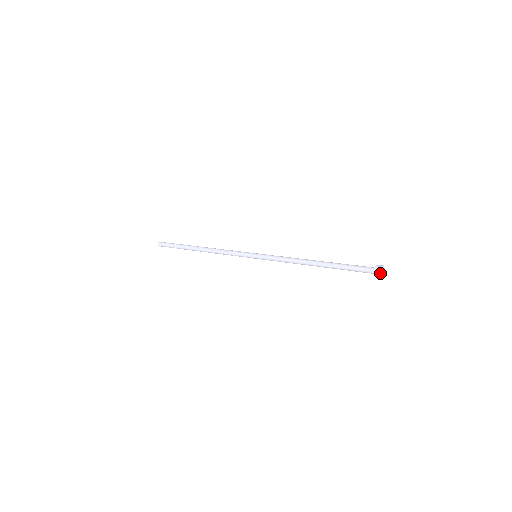
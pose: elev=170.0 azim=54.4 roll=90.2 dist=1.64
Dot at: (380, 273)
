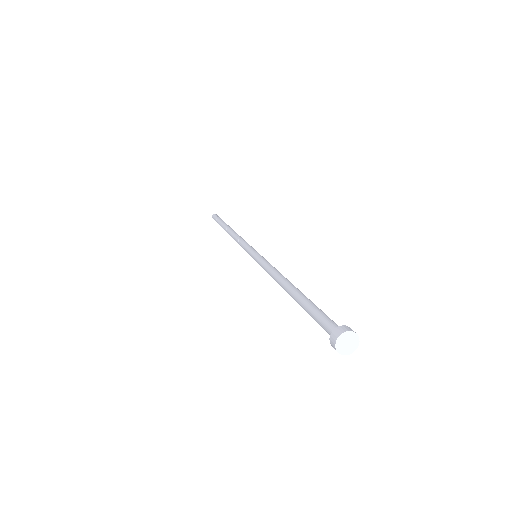
Dot at: (336, 347)
